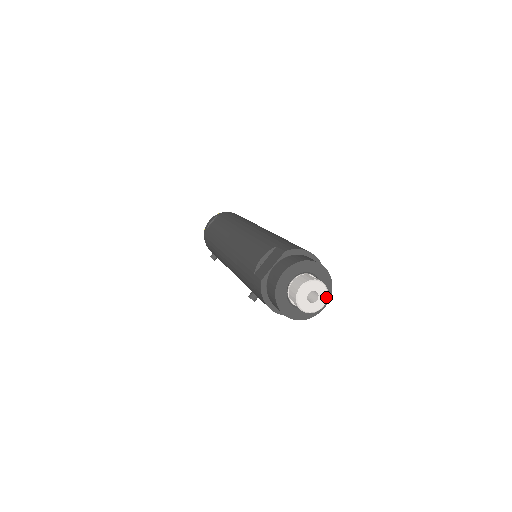
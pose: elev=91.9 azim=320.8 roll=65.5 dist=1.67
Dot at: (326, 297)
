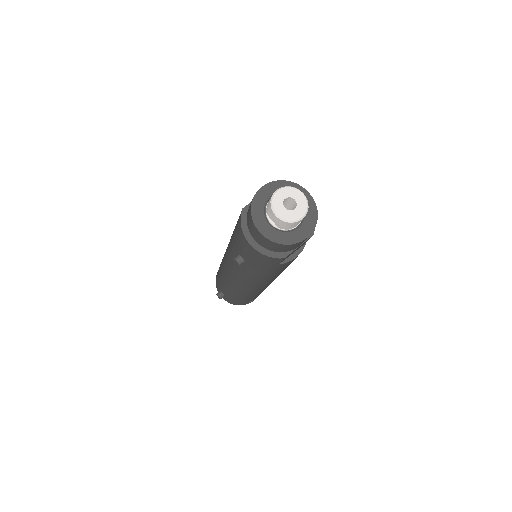
Dot at: (305, 209)
